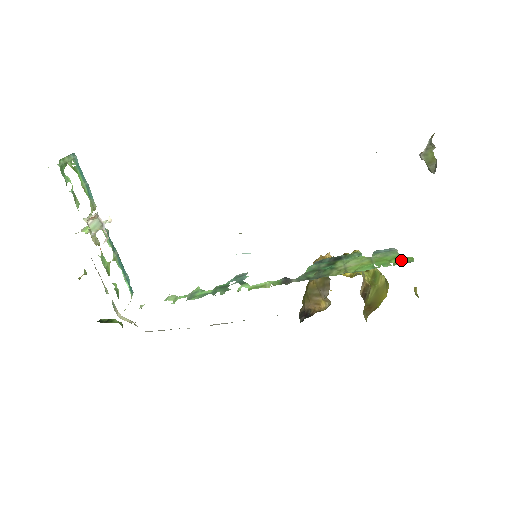
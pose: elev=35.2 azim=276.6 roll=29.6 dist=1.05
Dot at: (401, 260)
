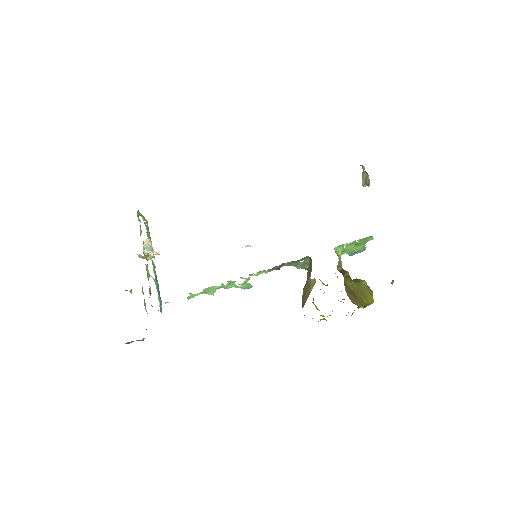
Dot at: (364, 240)
